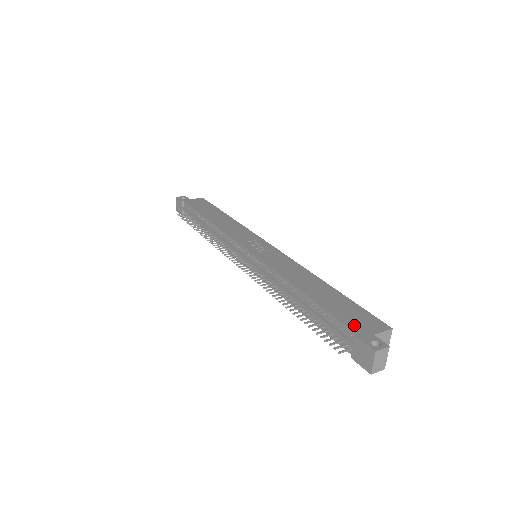
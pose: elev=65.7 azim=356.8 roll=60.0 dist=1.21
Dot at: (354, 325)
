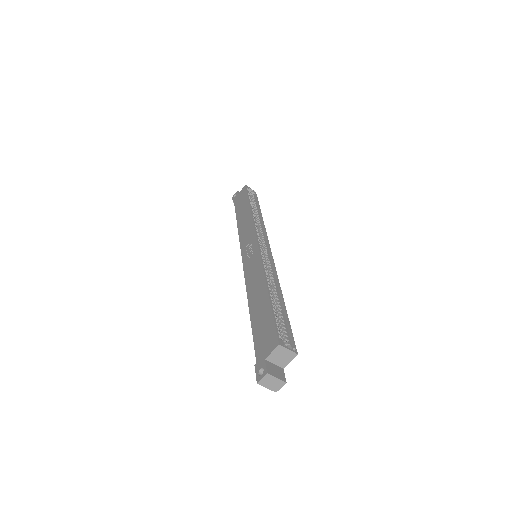
Dot at: (259, 350)
